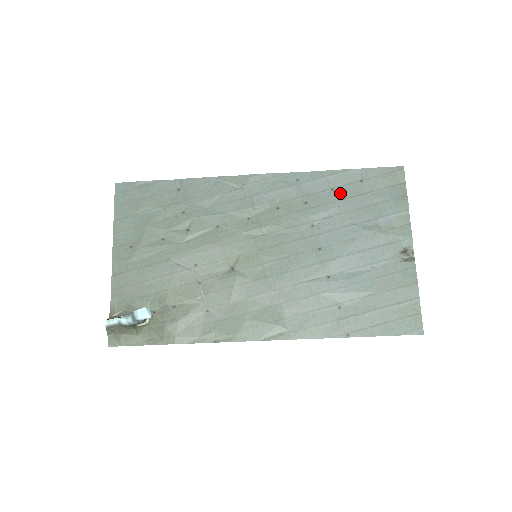
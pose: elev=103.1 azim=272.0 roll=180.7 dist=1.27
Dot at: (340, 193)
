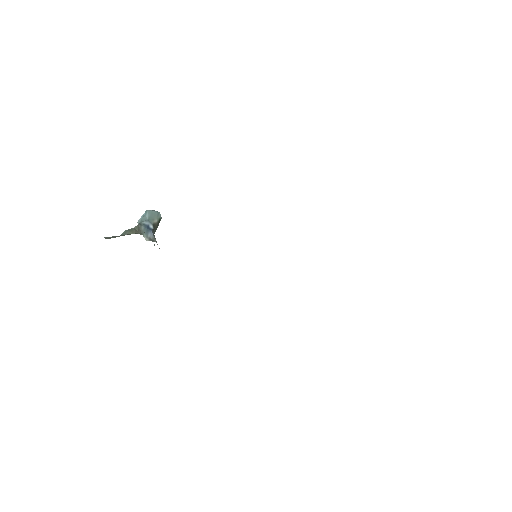
Dot at: occluded
